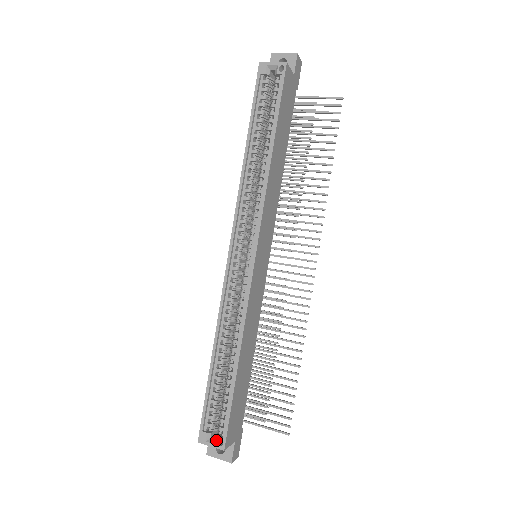
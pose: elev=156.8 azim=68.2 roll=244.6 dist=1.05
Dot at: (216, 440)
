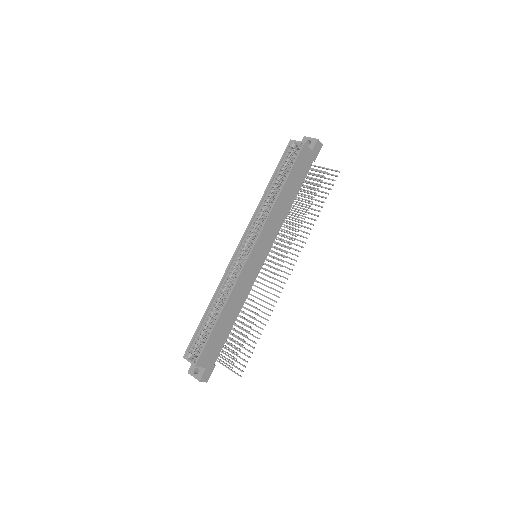
Dot at: (193, 359)
